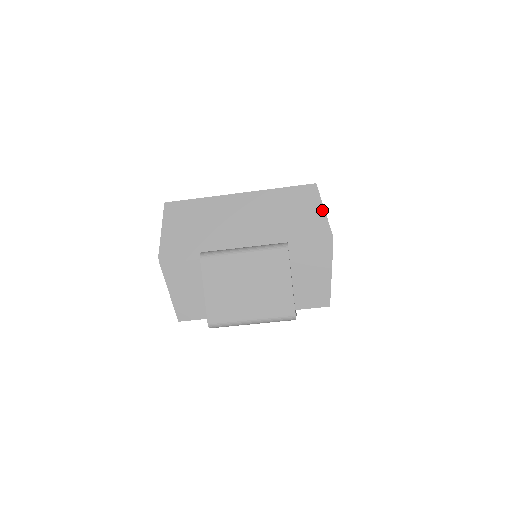
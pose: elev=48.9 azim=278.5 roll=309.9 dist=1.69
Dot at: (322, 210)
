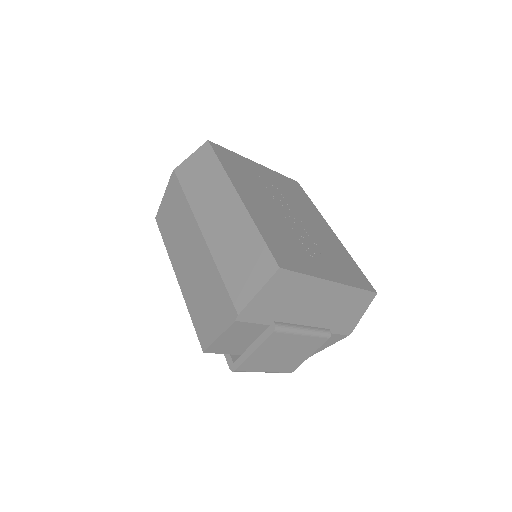
Dot at: (364, 312)
